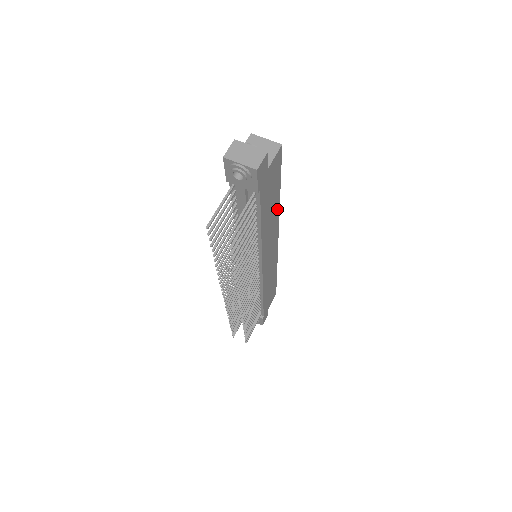
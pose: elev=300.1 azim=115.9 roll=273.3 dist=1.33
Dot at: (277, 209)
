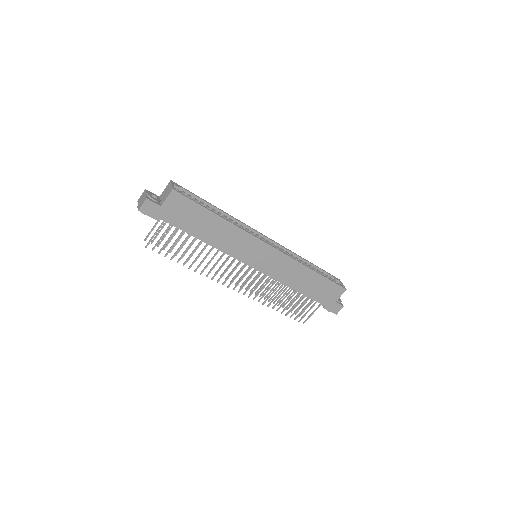
Dot at: (228, 225)
